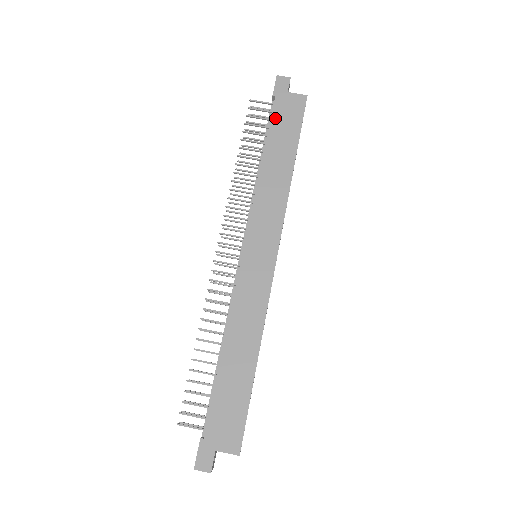
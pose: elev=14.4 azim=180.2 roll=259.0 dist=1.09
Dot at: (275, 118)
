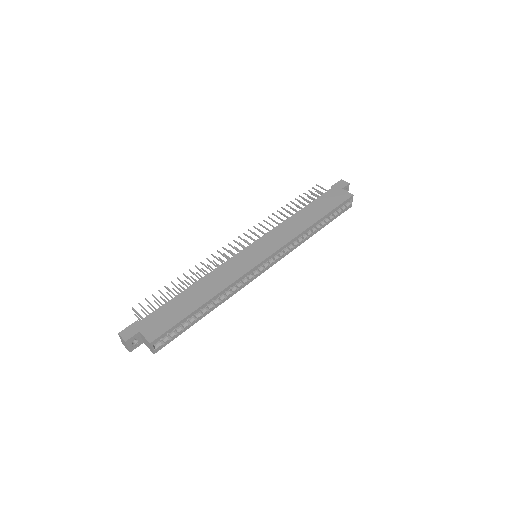
Dot at: (324, 196)
